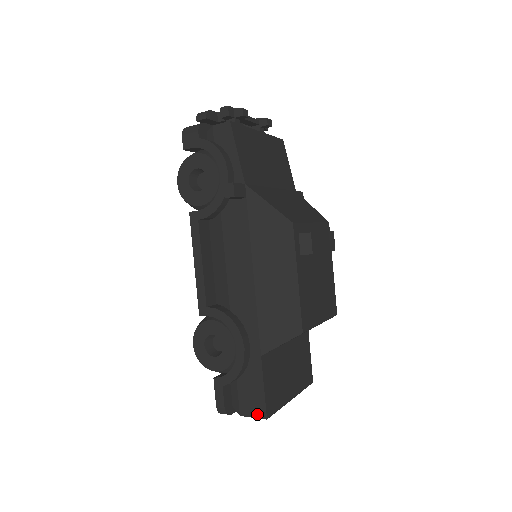
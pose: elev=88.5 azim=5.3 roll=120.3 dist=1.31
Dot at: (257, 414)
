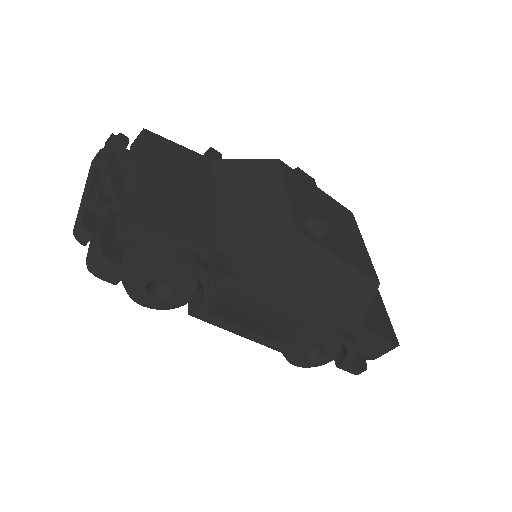
Dot at: (389, 349)
